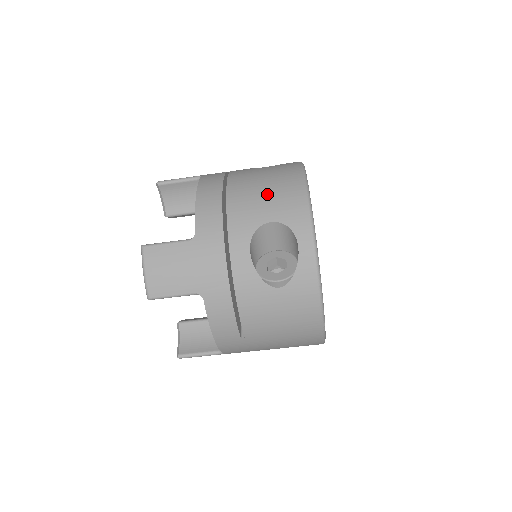
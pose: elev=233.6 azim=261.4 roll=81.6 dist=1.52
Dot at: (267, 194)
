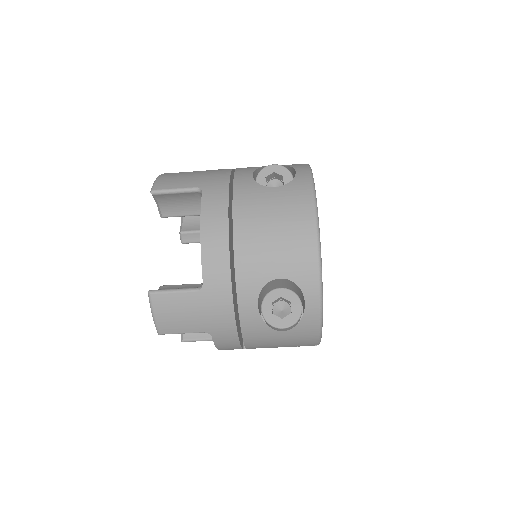
Dot at: (277, 244)
